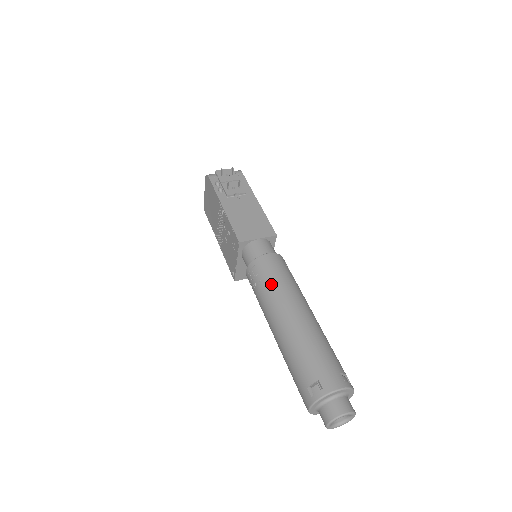
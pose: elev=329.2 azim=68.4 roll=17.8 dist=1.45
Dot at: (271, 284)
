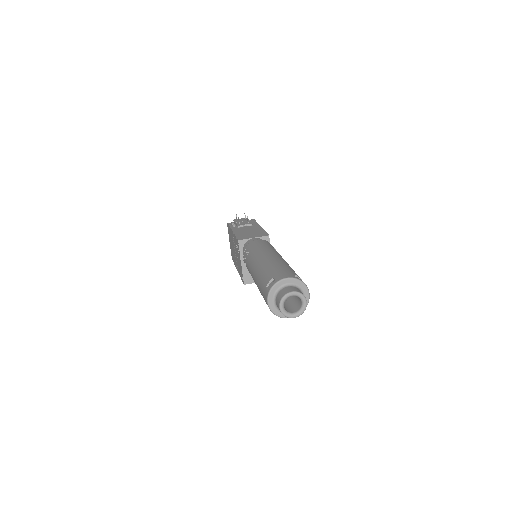
Dot at: (254, 250)
